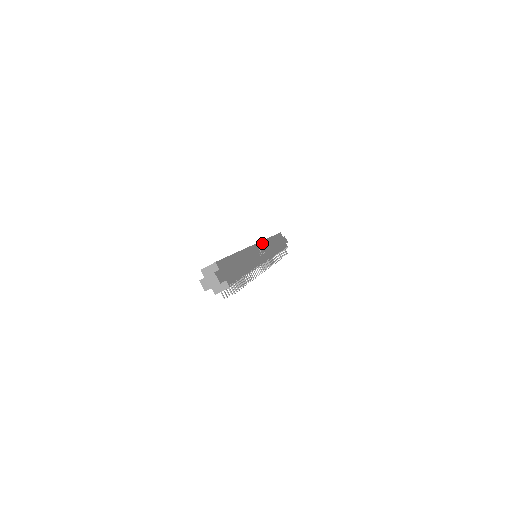
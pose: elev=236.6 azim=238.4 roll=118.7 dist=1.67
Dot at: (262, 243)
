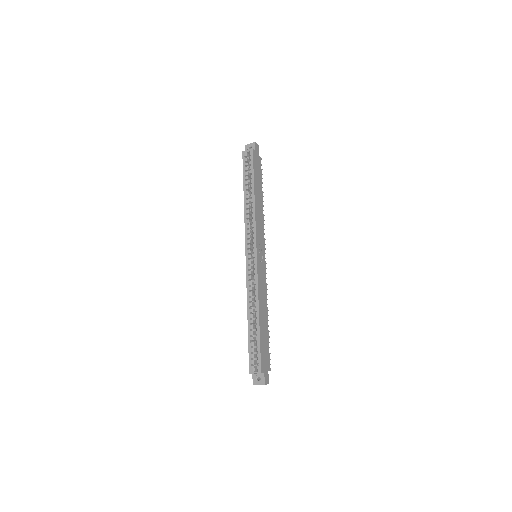
Dot at: (257, 236)
